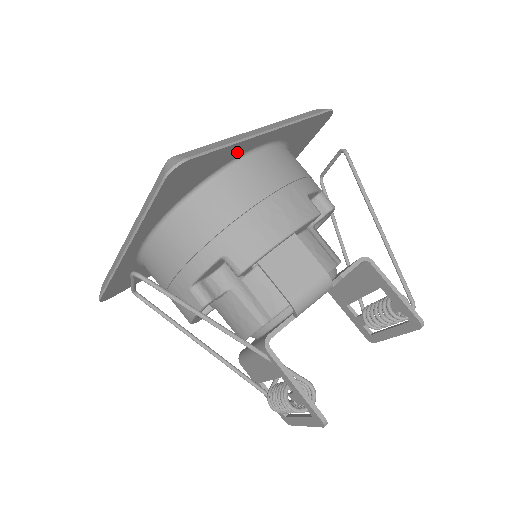
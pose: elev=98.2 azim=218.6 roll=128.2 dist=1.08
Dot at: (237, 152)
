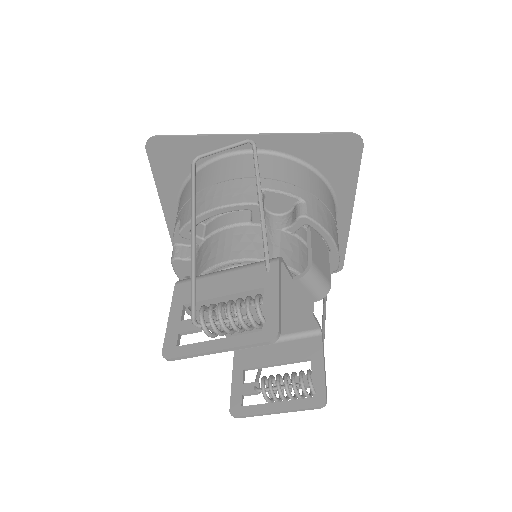
Dot at: (343, 192)
